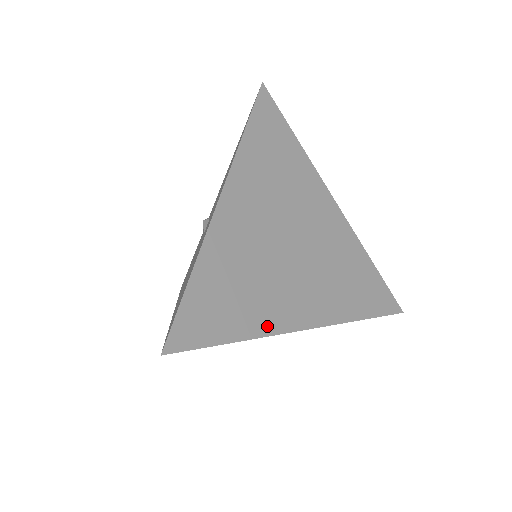
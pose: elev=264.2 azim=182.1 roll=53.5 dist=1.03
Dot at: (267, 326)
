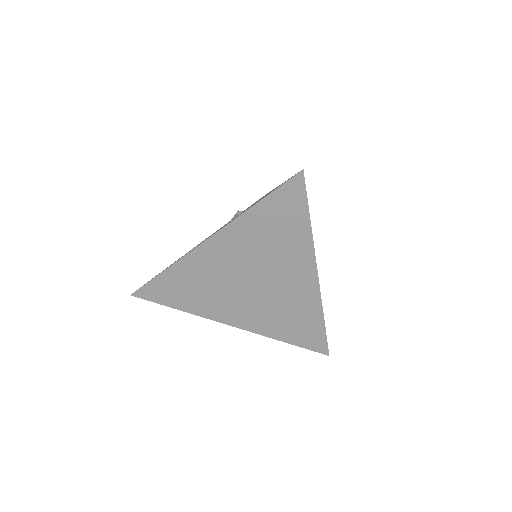
Dot at: (203, 312)
